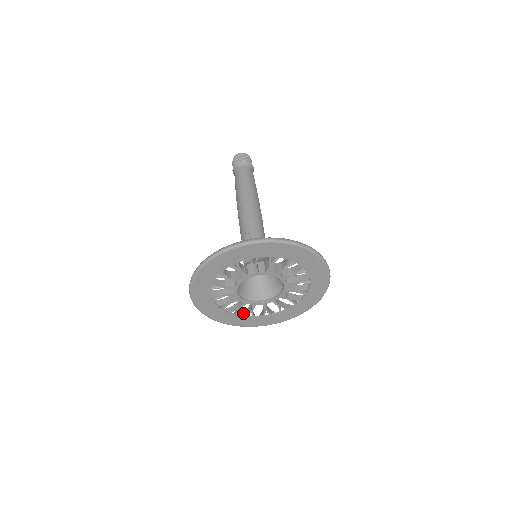
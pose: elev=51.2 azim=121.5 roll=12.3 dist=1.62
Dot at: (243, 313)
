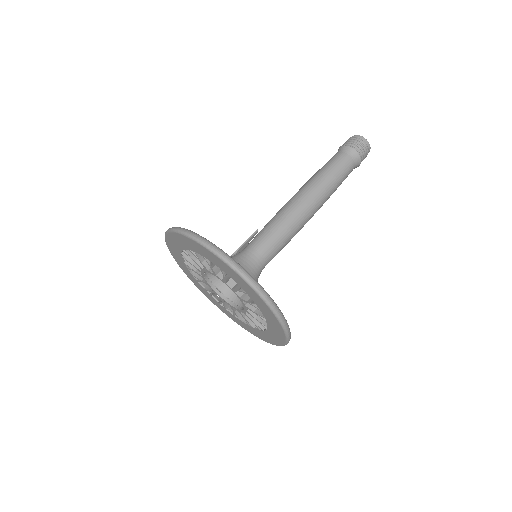
Dot at: occluded
